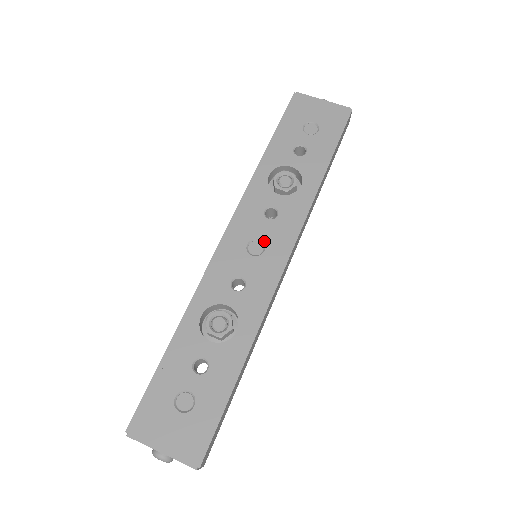
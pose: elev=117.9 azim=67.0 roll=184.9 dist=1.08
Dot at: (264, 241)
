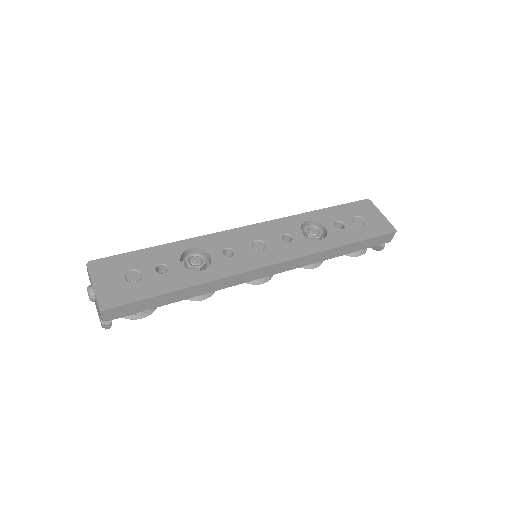
Dot at: (267, 246)
